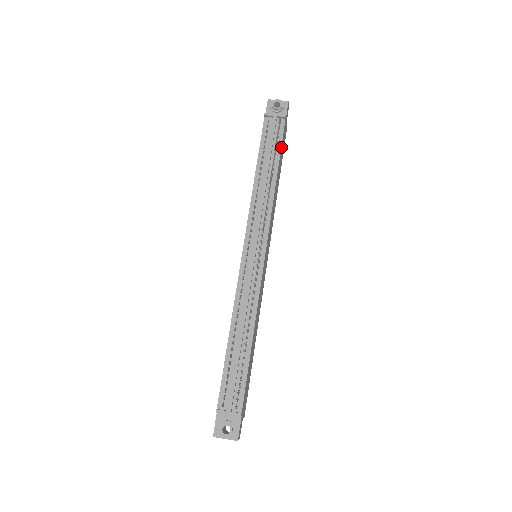
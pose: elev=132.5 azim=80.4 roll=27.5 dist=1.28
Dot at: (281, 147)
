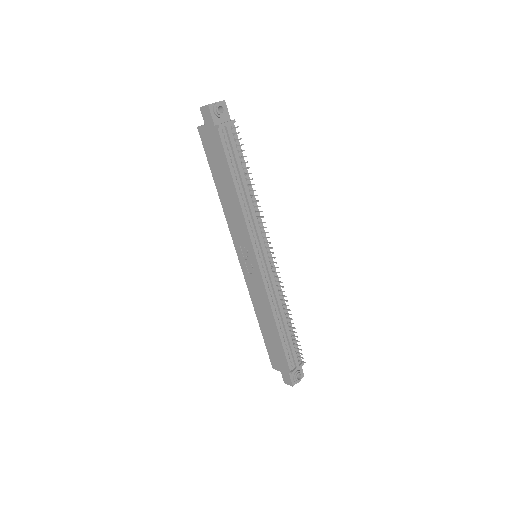
Dot at: (241, 154)
